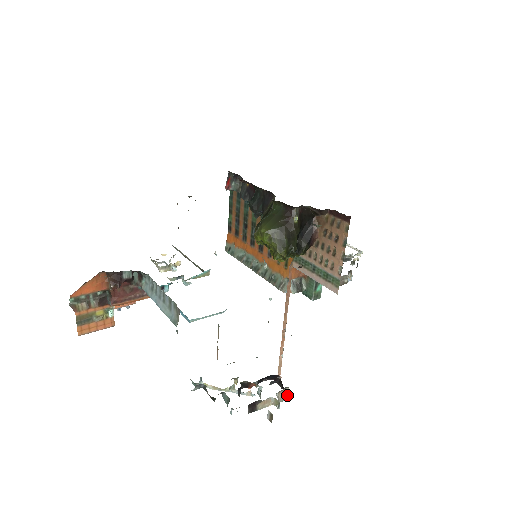
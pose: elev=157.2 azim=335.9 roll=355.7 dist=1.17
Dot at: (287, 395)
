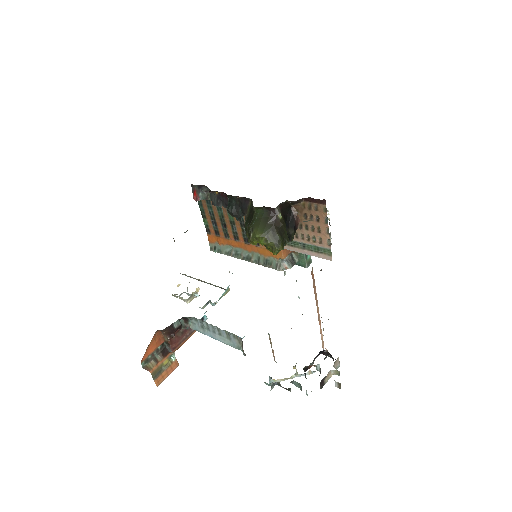
Dot at: (339, 362)
